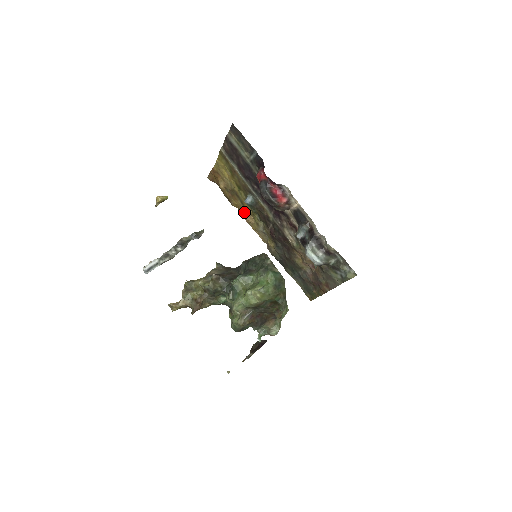
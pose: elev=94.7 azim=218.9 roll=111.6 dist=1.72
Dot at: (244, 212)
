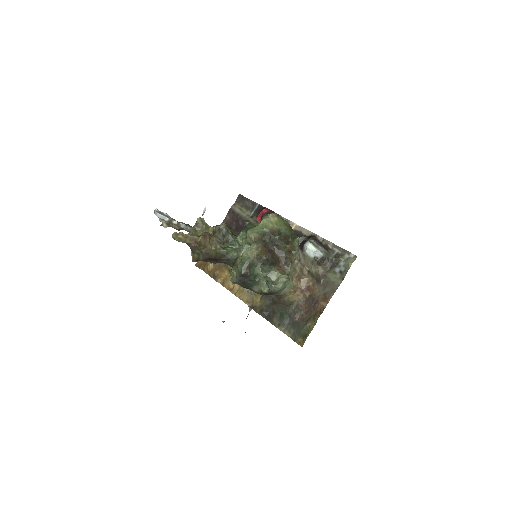
Dot at: (229, 282)
